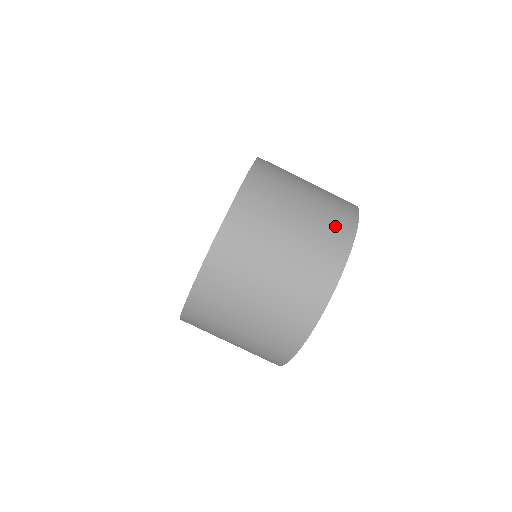
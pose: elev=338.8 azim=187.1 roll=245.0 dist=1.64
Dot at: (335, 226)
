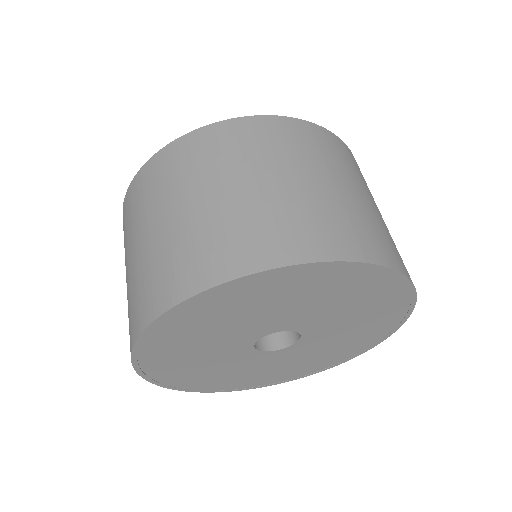
Dot at: (393, 247)
